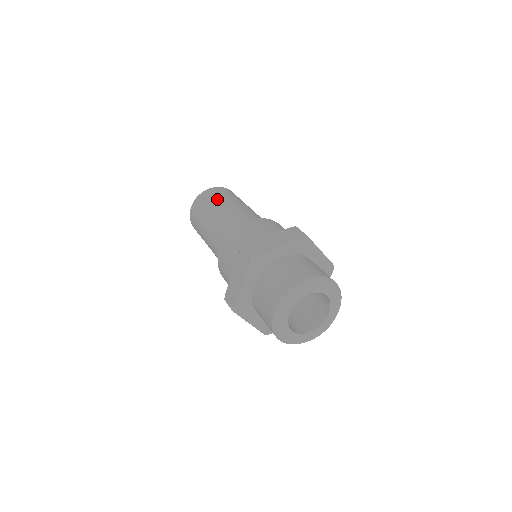
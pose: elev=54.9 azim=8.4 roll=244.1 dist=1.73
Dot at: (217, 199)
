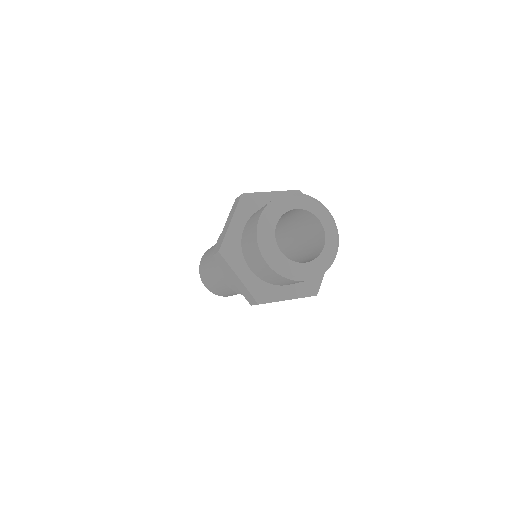
Dot at: (206, 258)
